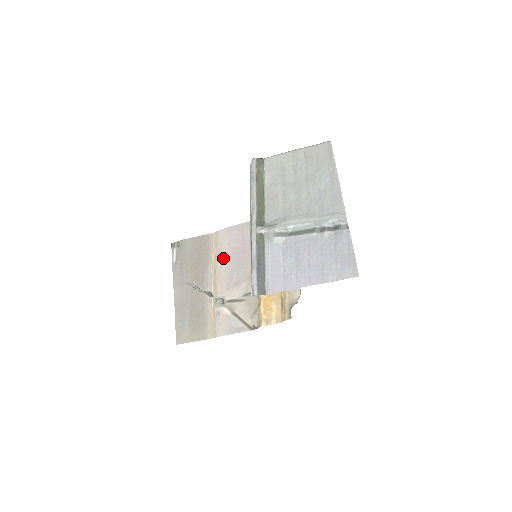
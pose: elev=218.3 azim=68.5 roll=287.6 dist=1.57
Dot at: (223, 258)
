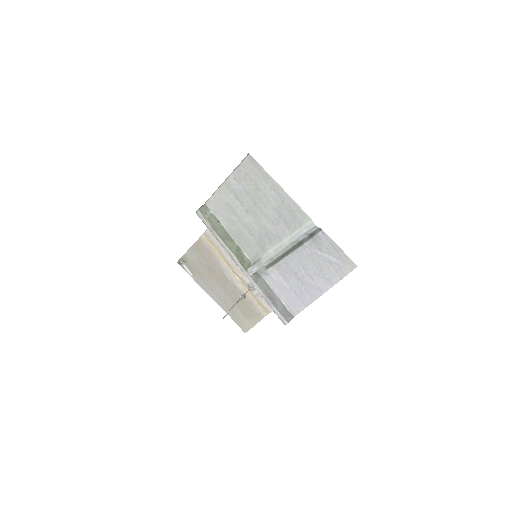
Dot at: occluded
